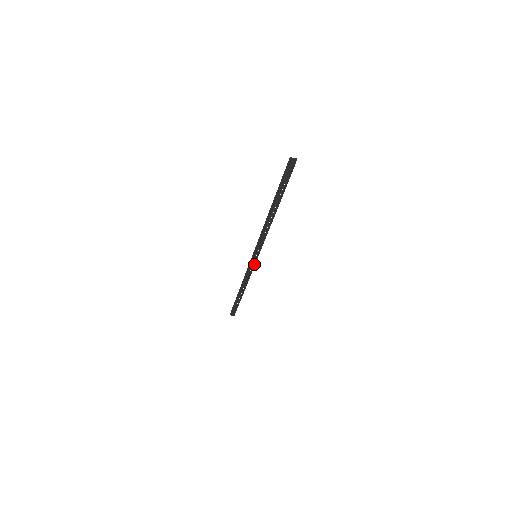
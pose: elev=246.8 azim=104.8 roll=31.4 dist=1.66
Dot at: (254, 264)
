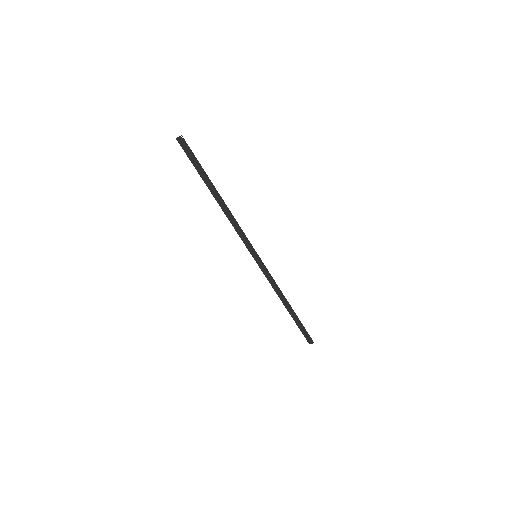
Dot at: (263, 266)
